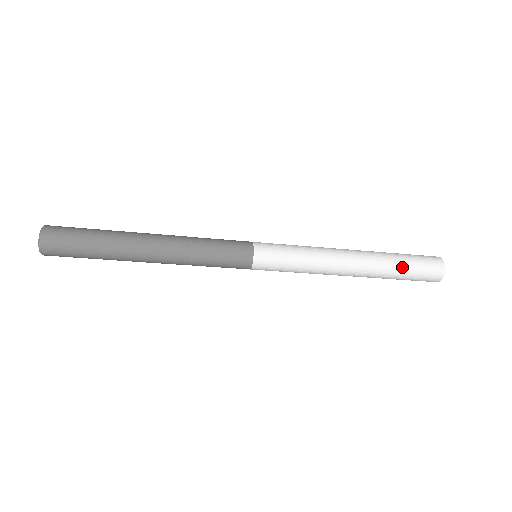
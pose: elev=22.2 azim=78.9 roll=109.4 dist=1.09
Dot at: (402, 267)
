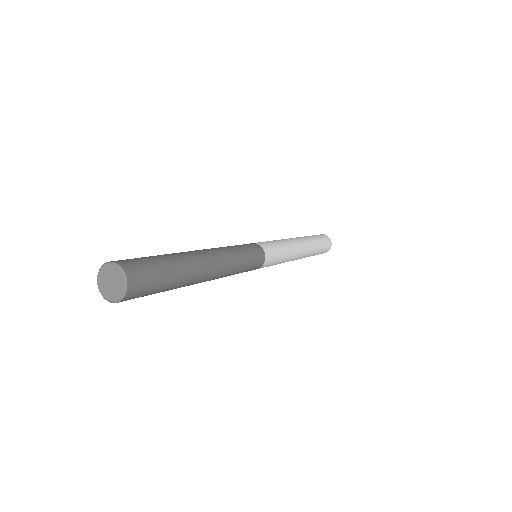
Dot at: (319, 248)
